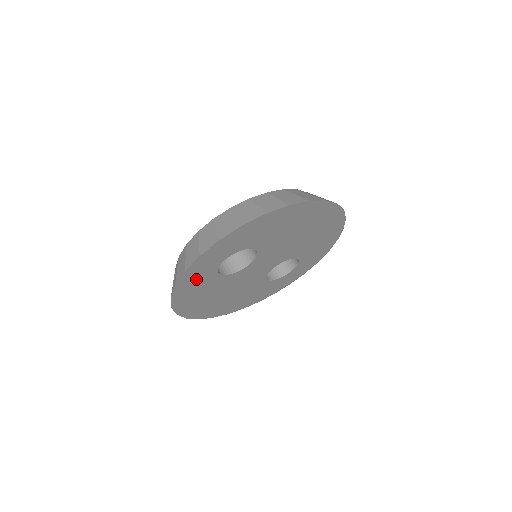
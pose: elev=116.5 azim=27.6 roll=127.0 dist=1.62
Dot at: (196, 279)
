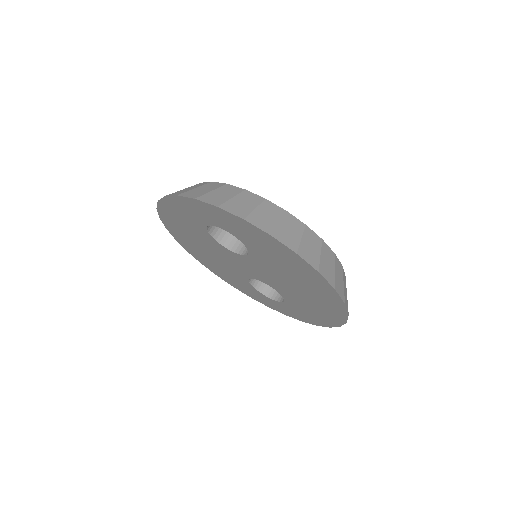
Dot at: (186, 212)
